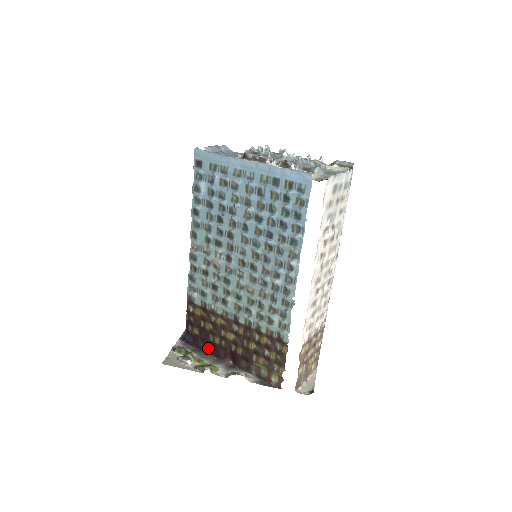
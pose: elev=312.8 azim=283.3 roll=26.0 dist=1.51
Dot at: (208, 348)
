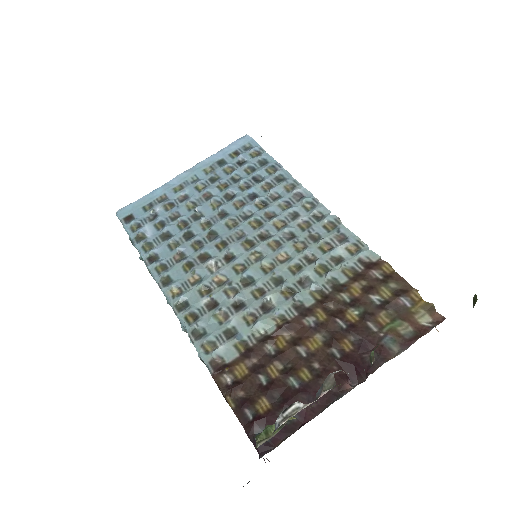
Dot at: (304, 408)
